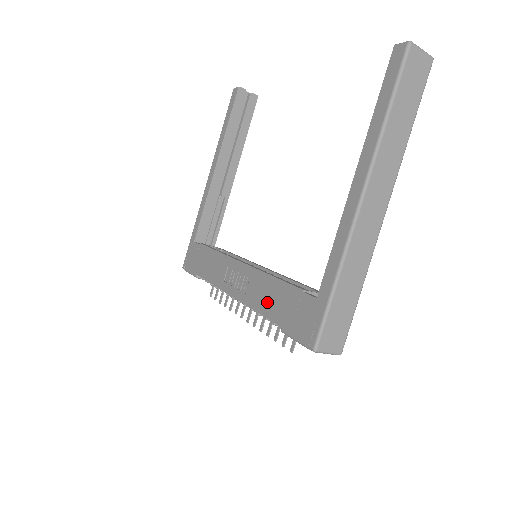
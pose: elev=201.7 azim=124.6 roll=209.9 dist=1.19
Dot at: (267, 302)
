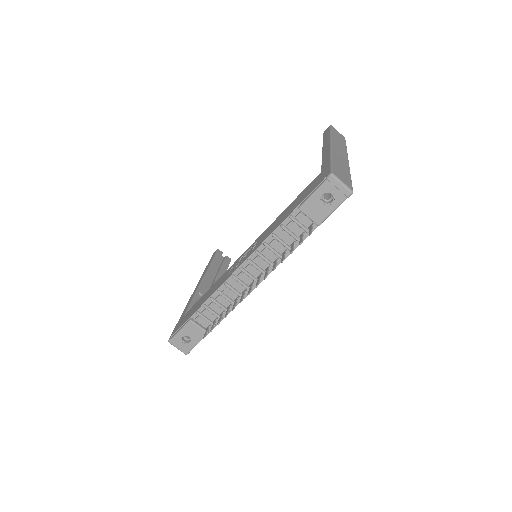
Dot at: (279, 221)
